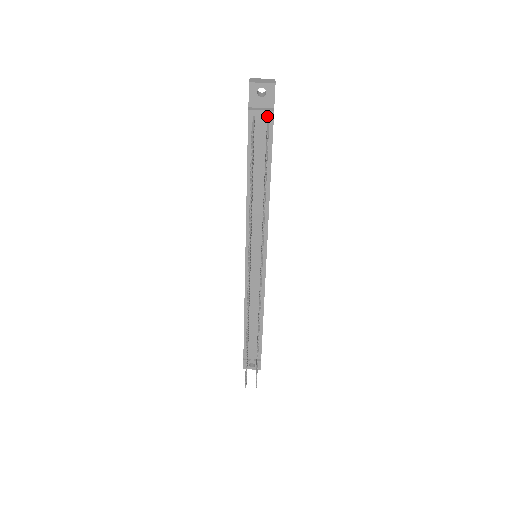
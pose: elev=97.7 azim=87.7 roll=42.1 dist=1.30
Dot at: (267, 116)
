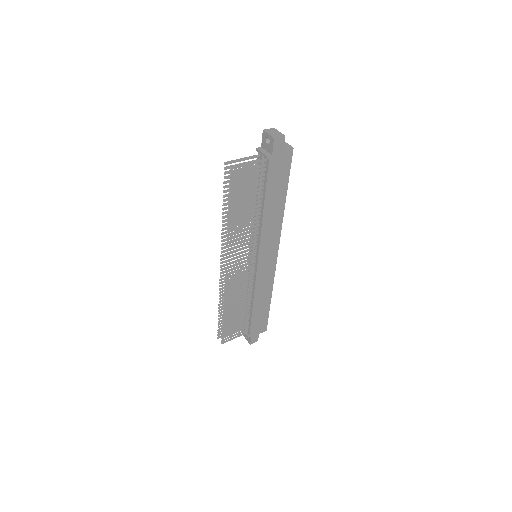
Dot at: (266, 158)
